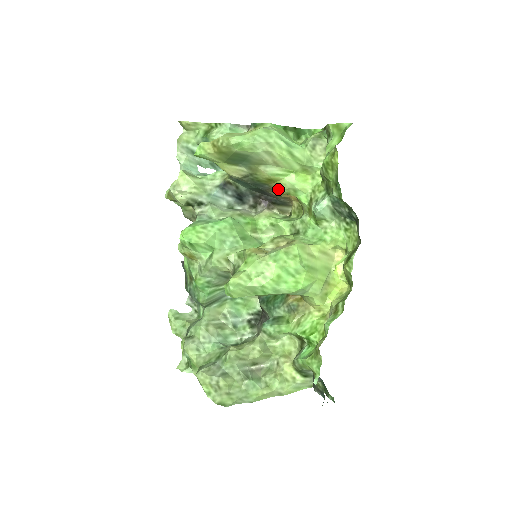
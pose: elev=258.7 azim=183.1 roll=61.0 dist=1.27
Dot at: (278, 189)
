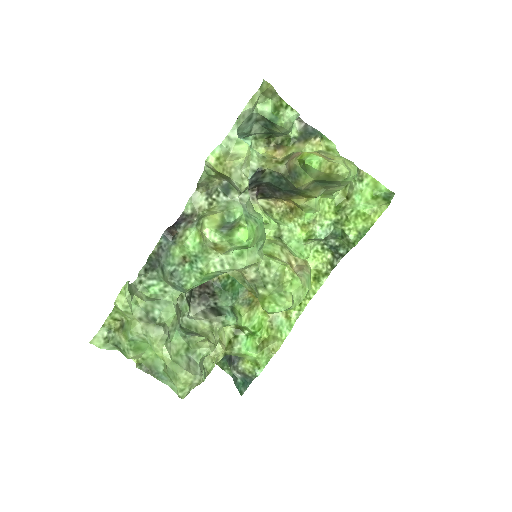
Dot at: (296, 198)
